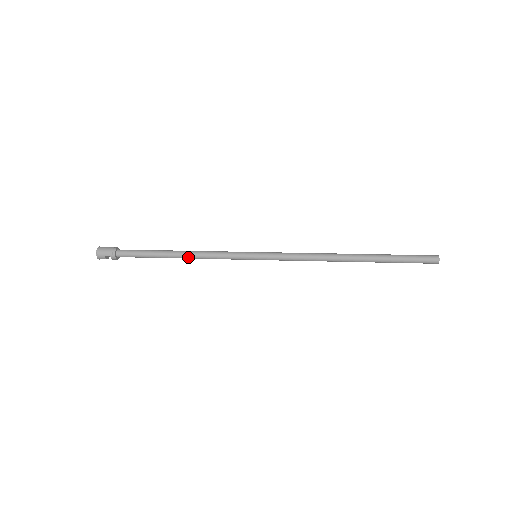
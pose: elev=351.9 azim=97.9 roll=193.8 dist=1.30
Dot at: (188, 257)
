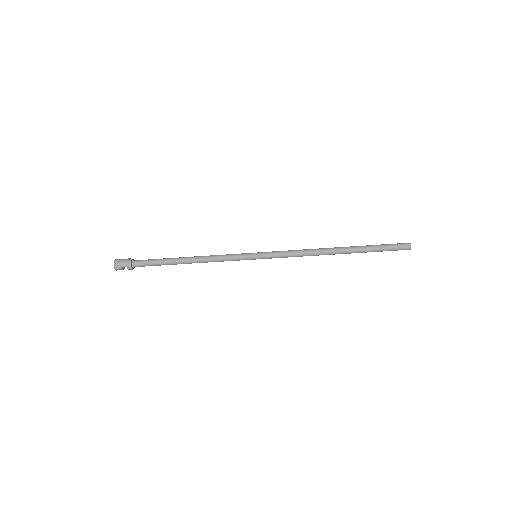
Dot at: (197, 262)
